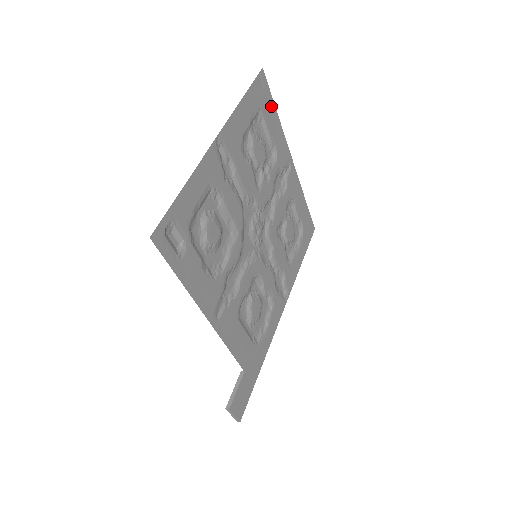
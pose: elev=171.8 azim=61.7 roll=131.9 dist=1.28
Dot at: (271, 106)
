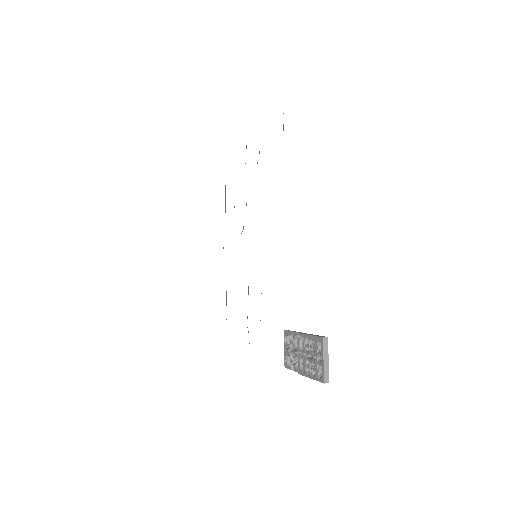
Dot at: occluded
